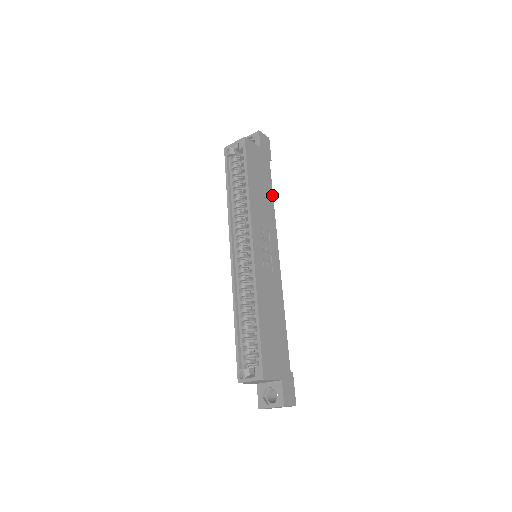
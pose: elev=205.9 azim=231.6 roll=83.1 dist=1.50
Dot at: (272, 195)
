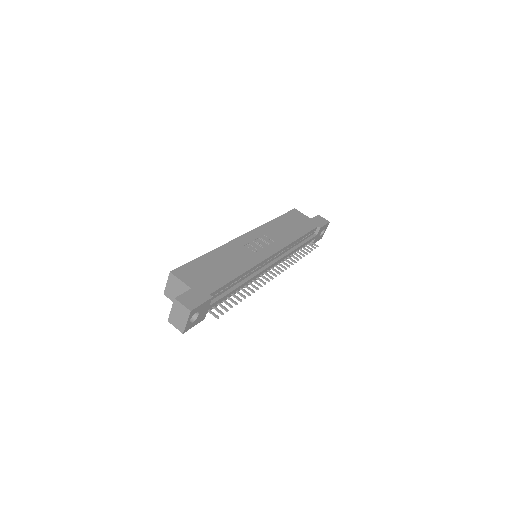
Dot at: (301, 236)
